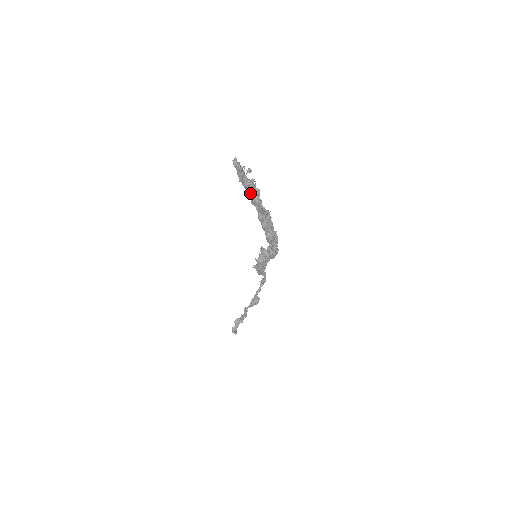
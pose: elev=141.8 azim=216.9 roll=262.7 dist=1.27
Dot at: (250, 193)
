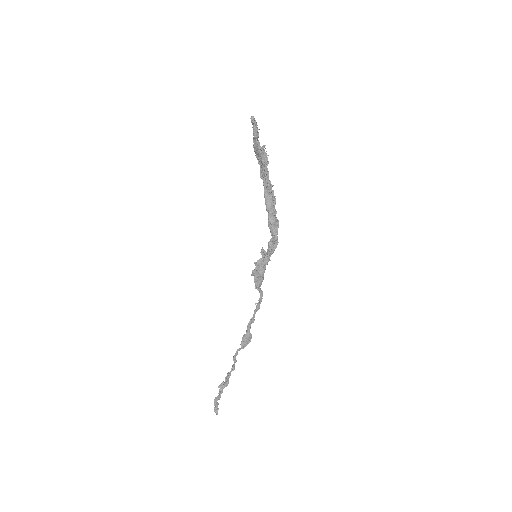
Dot at: (260, 161)
